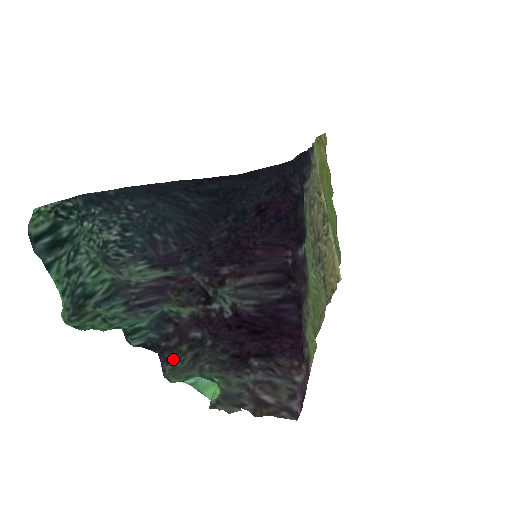
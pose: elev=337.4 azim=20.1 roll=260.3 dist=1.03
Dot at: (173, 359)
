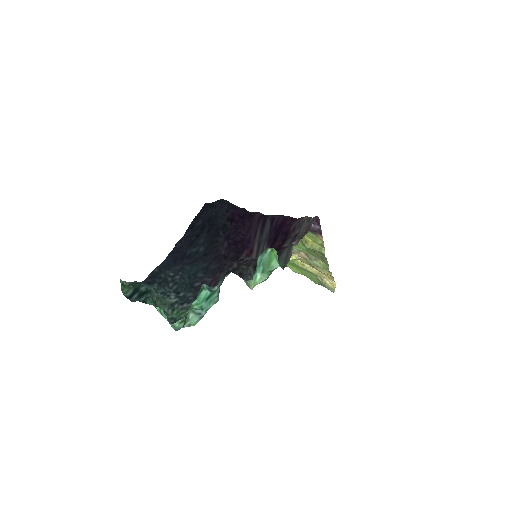
Dot at: (243, 274)
